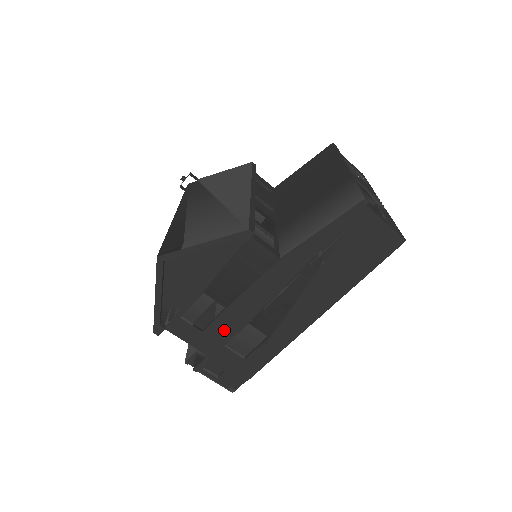
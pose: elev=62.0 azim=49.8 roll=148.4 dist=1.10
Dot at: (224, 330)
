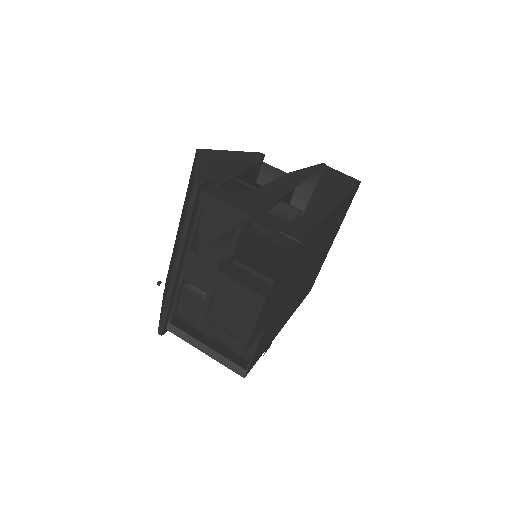
Dot at: (260, 201)
